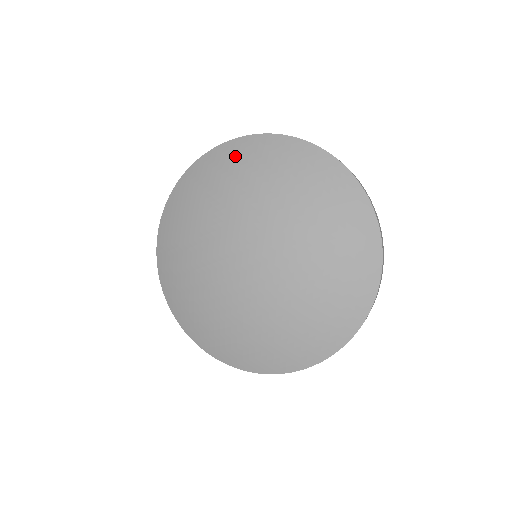
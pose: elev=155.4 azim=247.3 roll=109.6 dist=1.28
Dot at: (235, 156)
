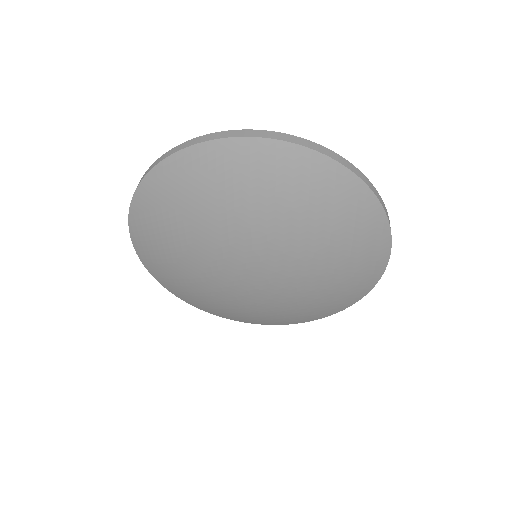
Dot at: (205, 171)
